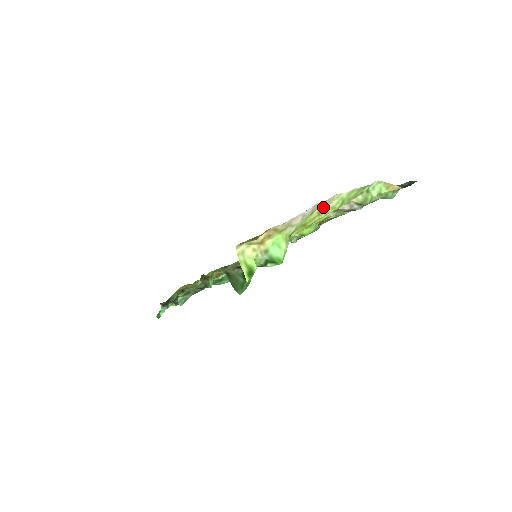
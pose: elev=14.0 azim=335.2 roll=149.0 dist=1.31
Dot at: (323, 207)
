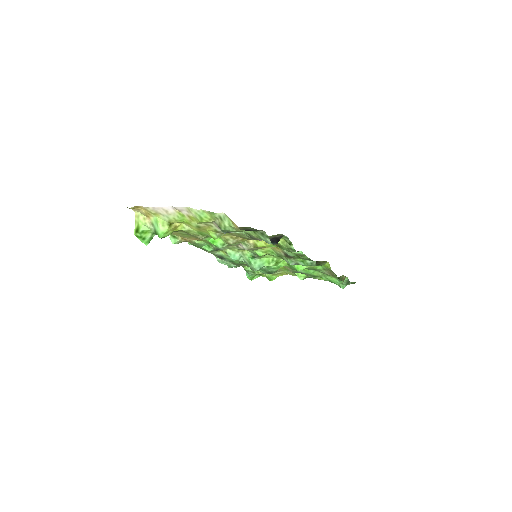
Dot at: (189, 214)
